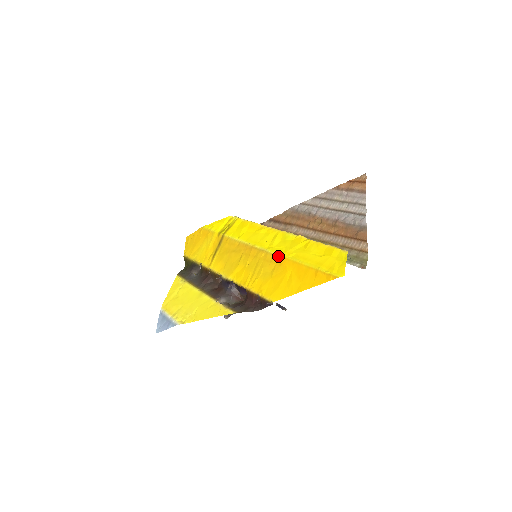
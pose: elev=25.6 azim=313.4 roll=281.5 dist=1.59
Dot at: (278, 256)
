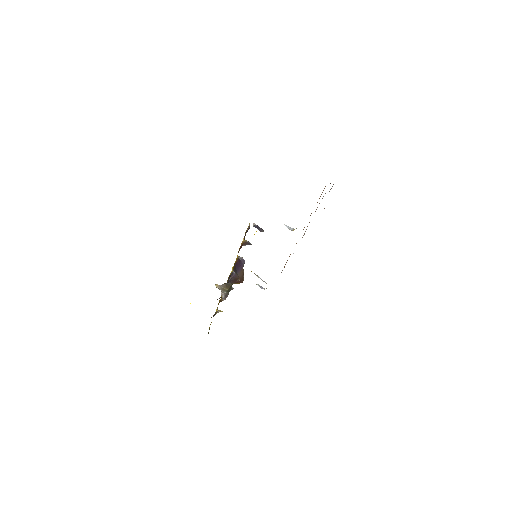
Dot at: occluded
